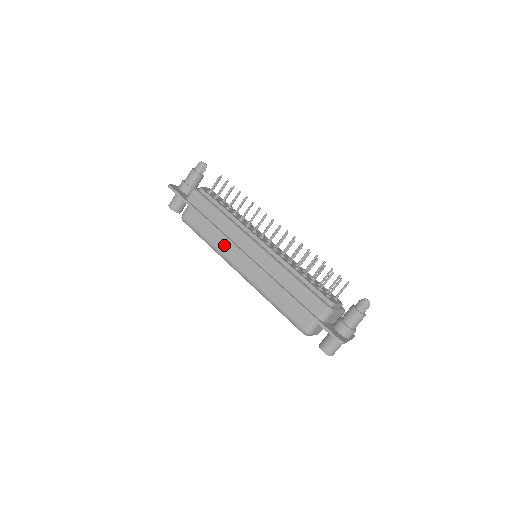
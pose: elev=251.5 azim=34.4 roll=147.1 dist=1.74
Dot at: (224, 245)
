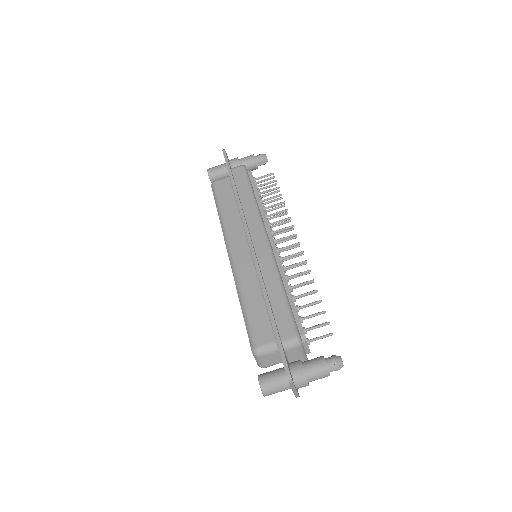
Dot at: (235, 225)
